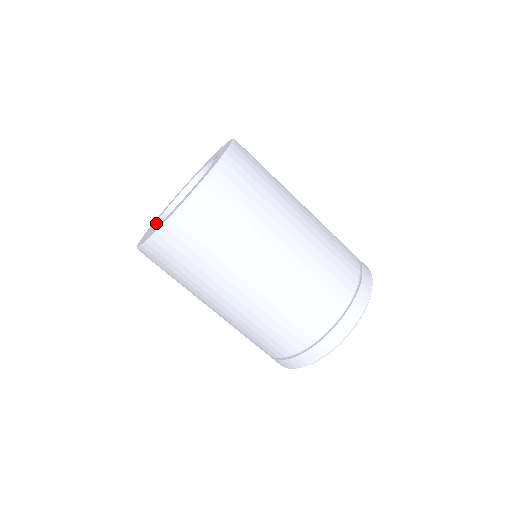
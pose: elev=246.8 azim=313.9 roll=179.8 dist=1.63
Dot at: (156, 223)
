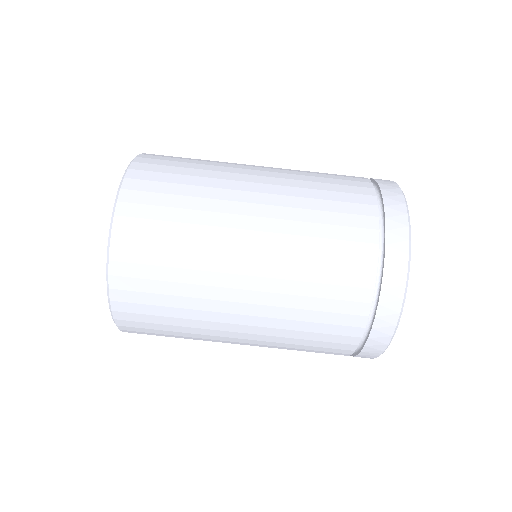
Dot at: occluded
